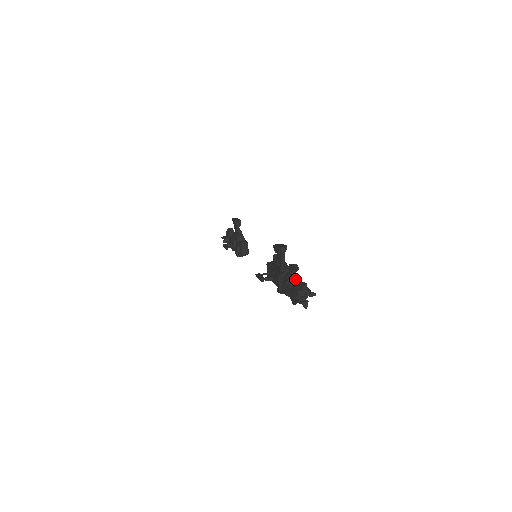
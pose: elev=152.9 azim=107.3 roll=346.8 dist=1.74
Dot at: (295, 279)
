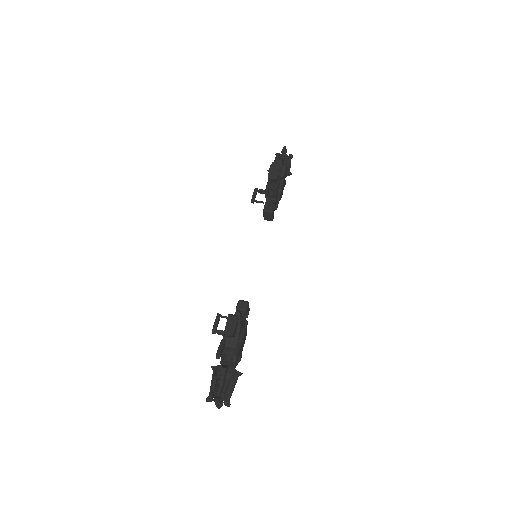
Dot at: (219, 379)
